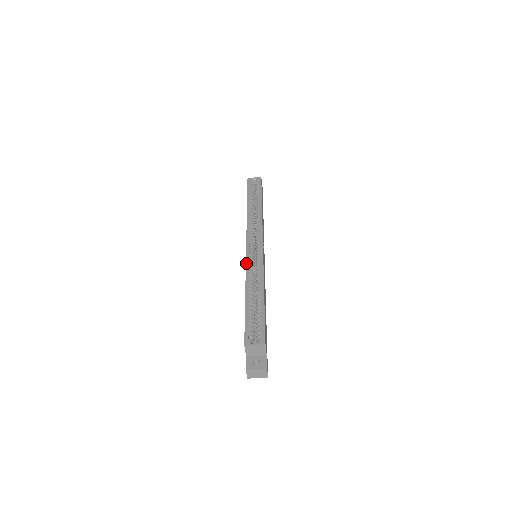
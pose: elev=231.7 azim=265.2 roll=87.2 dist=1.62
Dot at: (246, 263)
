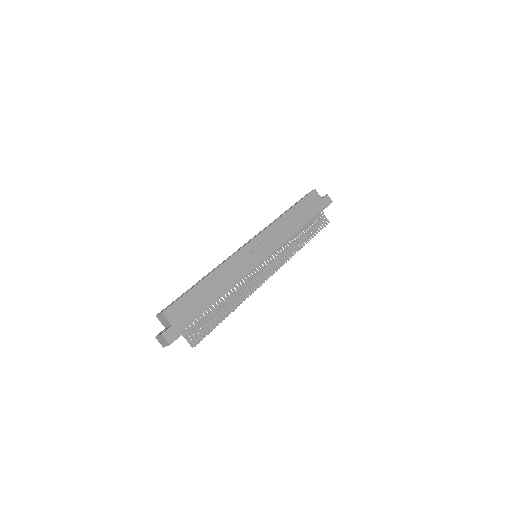
Dot at: (225, 260)
